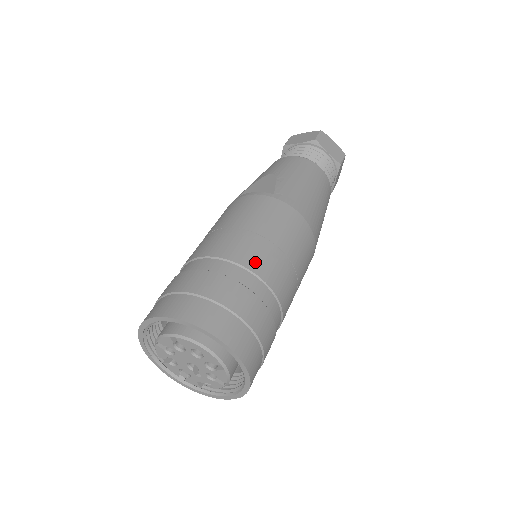
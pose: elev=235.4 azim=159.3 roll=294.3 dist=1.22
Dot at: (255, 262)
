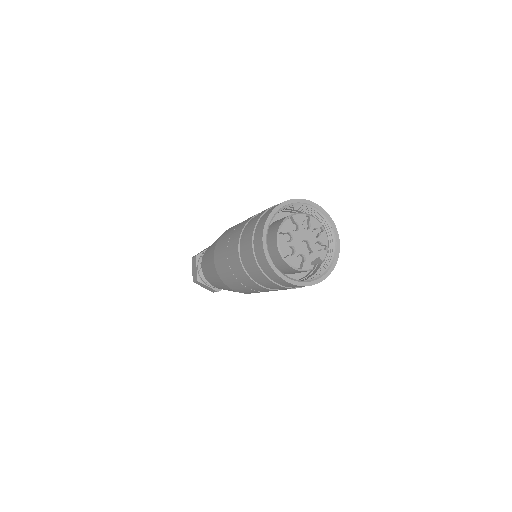
Dot at: occluded
